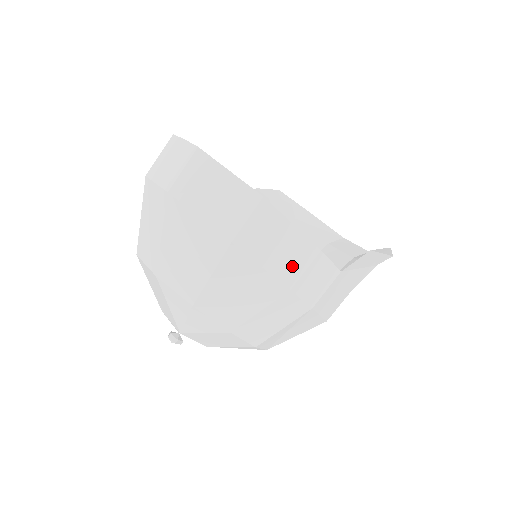
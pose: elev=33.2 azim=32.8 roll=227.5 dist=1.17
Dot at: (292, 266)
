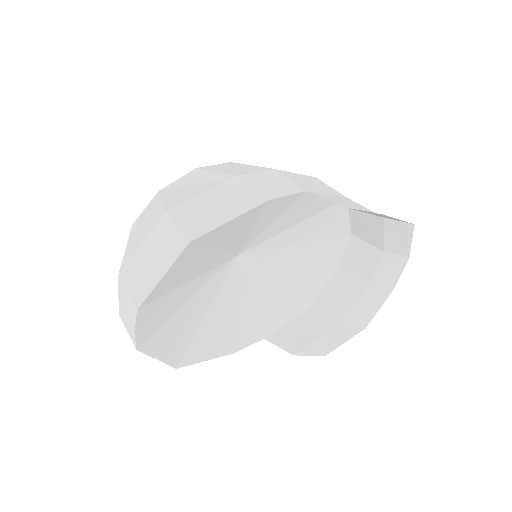
Dot at: occluded
